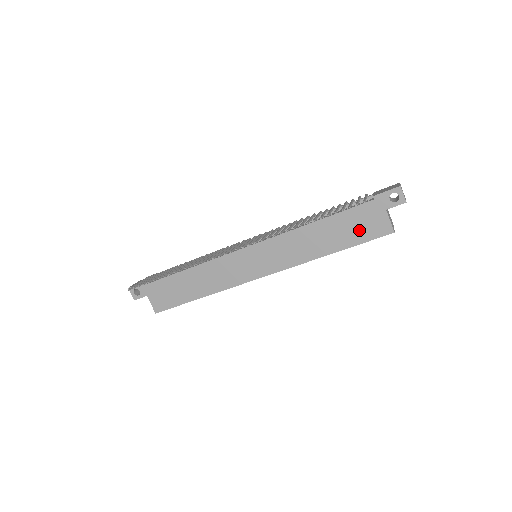
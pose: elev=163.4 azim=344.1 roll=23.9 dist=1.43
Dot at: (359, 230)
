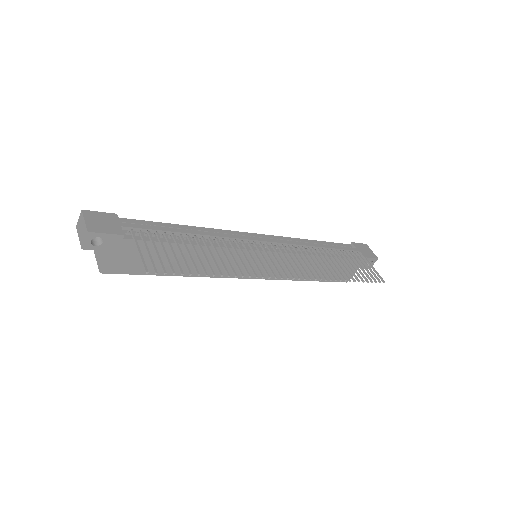
Dot at: occluded
